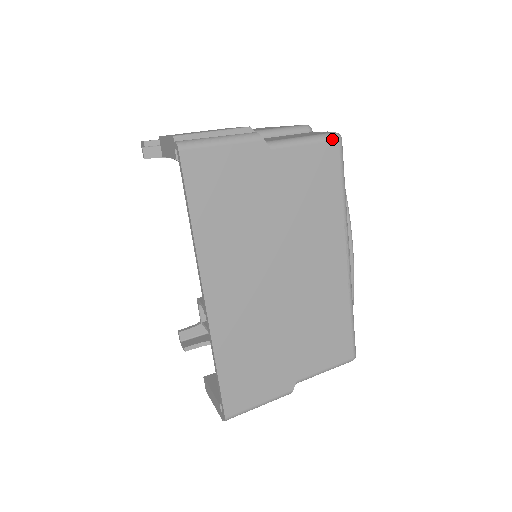
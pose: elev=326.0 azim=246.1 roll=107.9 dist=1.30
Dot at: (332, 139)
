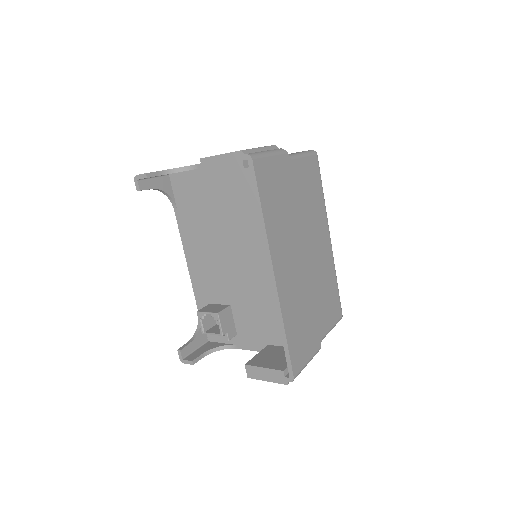
Dot at: (314, 154)
